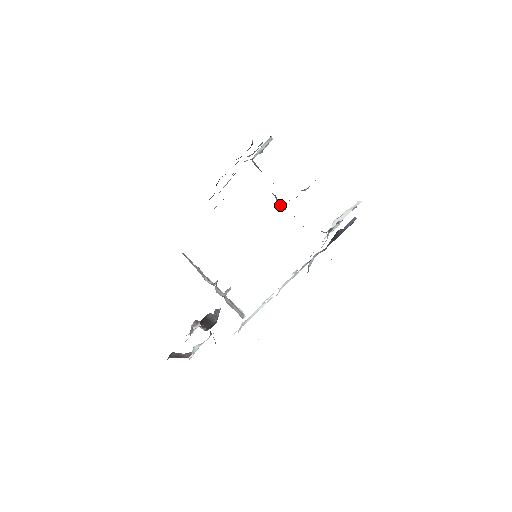
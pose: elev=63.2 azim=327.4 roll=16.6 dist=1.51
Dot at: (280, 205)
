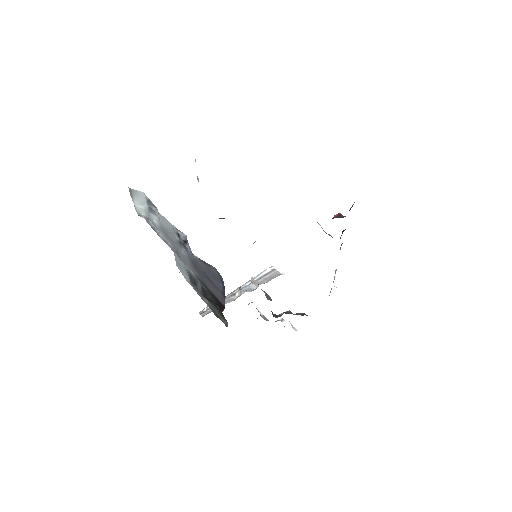
Dot at: occluded
